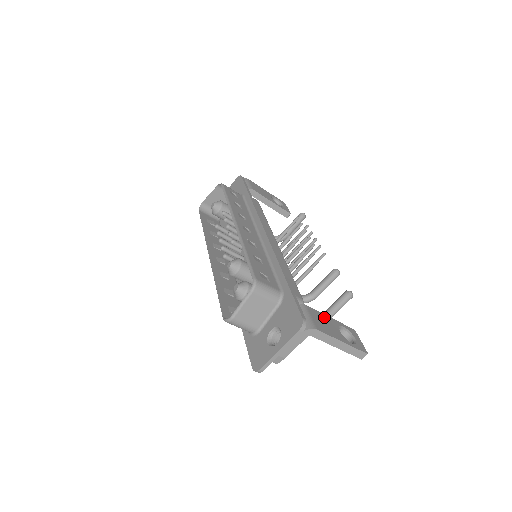
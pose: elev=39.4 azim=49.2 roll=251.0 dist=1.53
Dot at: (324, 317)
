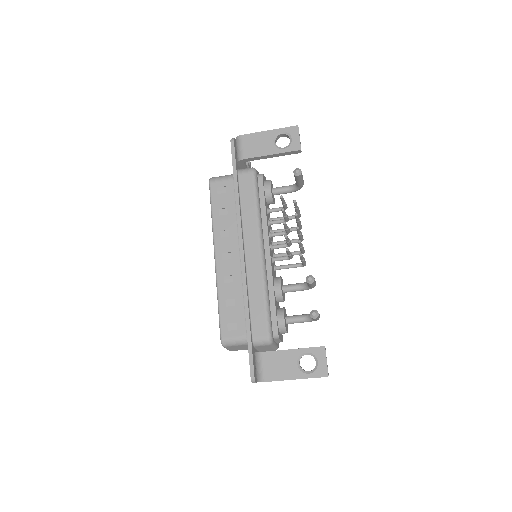
Dot at: (282, 355)
